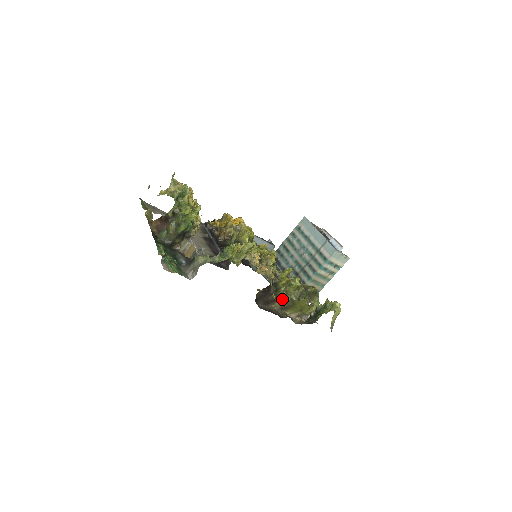
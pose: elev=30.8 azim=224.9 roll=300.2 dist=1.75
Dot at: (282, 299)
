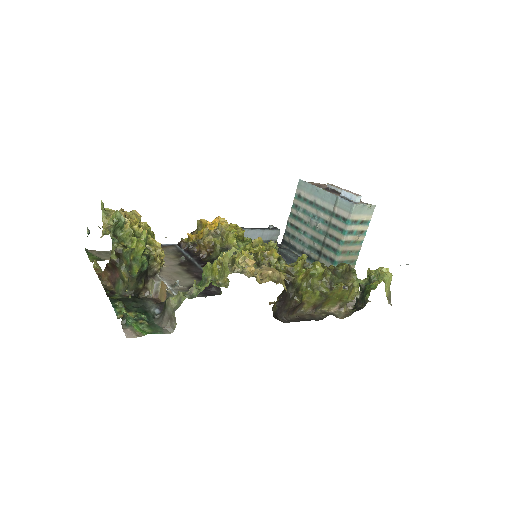
Dot at: (309, 298)
